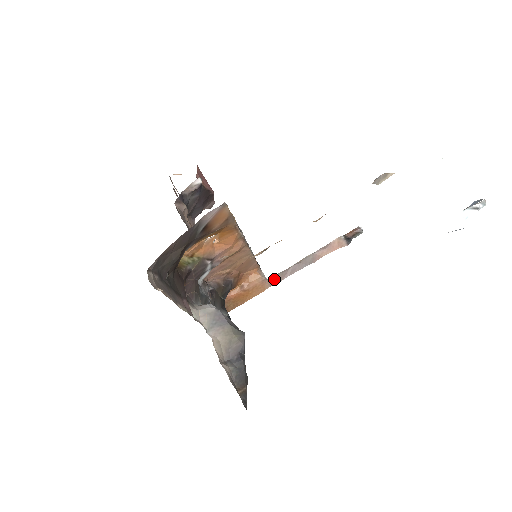
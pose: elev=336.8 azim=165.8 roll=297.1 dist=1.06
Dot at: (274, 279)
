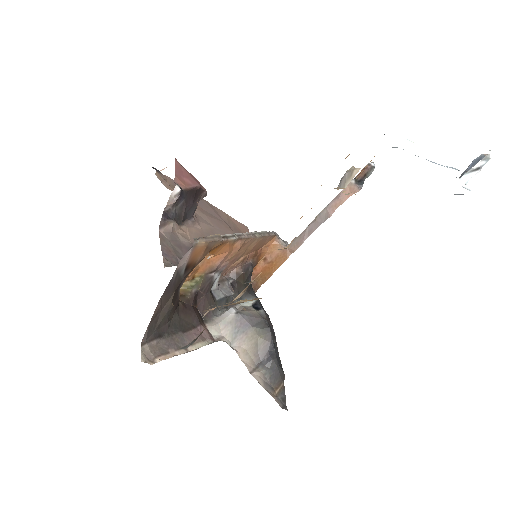
Dot at: (293, 245)
